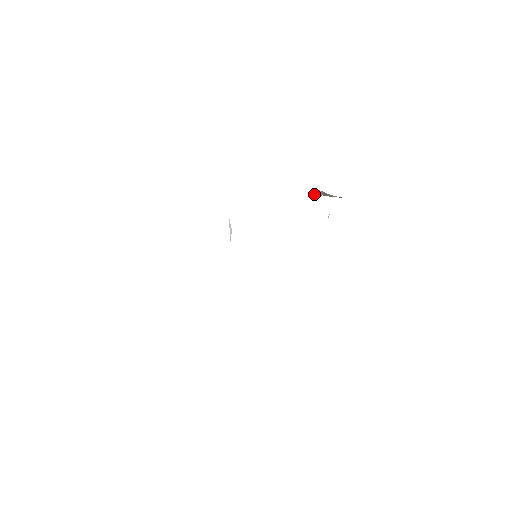
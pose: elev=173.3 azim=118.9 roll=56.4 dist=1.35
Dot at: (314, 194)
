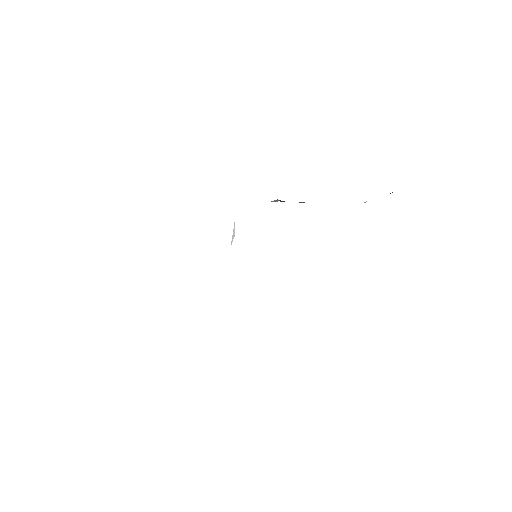
Dot at: occluded
